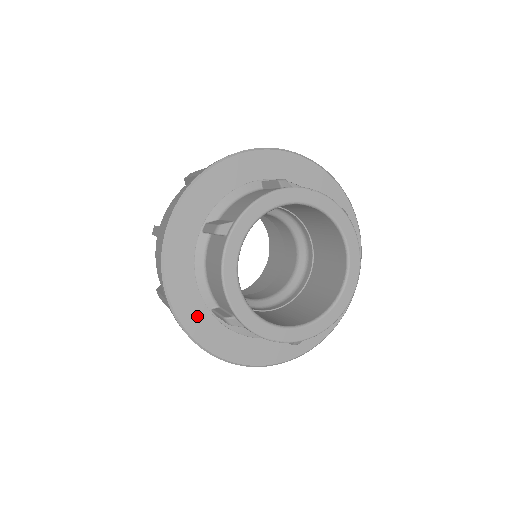
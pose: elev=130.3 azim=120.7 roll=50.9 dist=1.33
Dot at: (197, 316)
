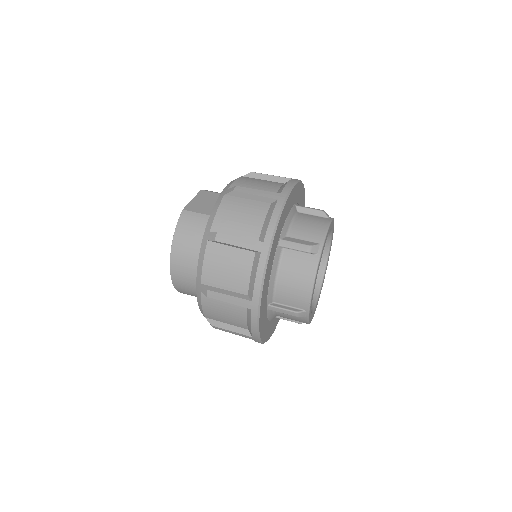
Dot at: (263, 311)
